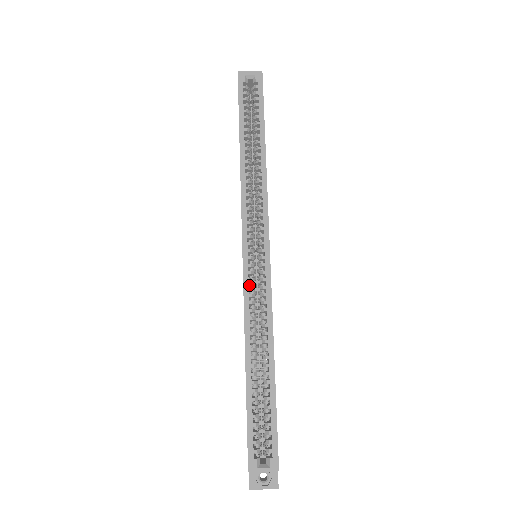
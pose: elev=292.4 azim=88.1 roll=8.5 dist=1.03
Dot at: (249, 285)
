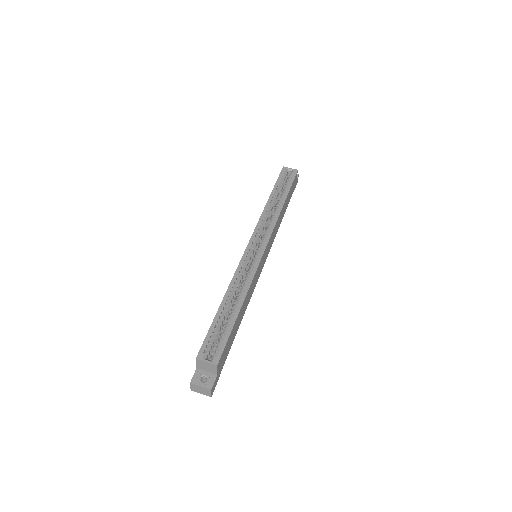
Dot at: occluded
